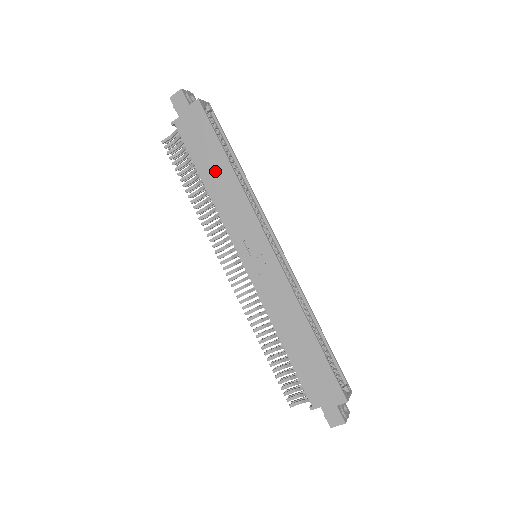
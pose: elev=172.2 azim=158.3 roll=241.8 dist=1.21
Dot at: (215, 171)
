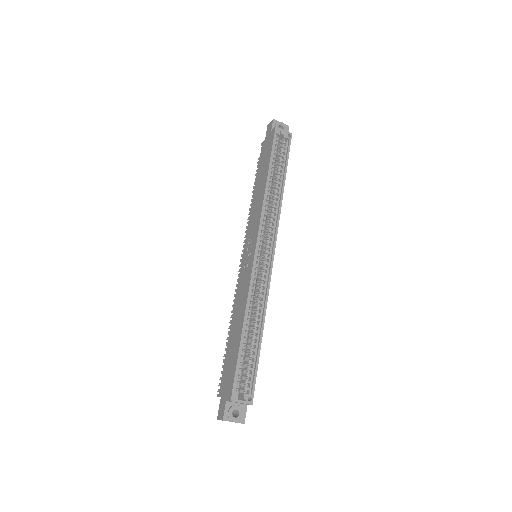
Dot at: (261, 181)
